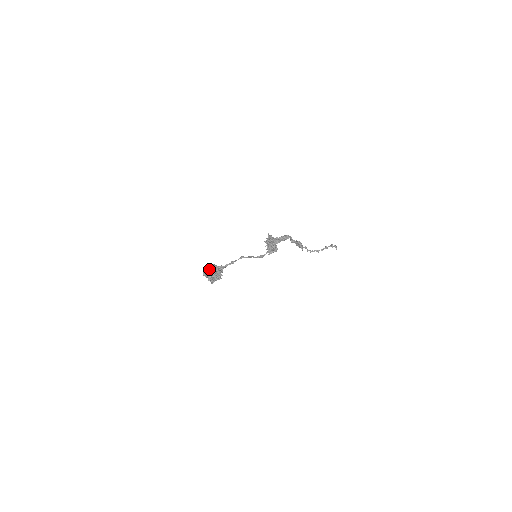
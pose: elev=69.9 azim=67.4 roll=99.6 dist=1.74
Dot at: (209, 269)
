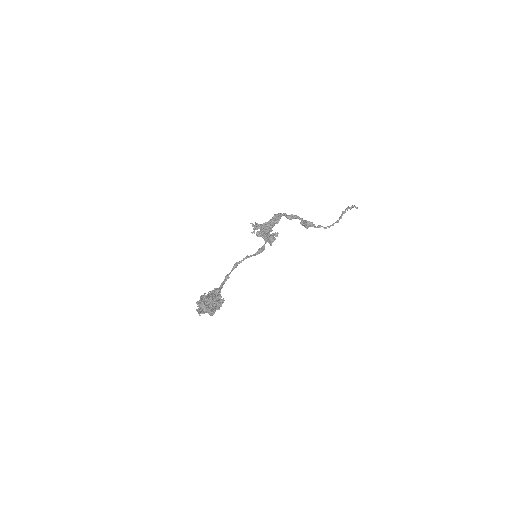
Dot at: (199, 301)
